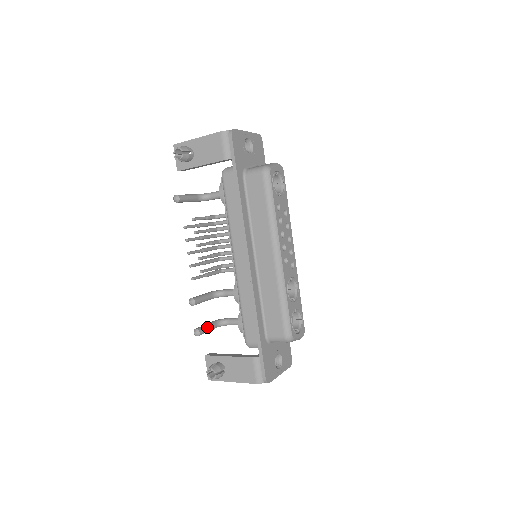
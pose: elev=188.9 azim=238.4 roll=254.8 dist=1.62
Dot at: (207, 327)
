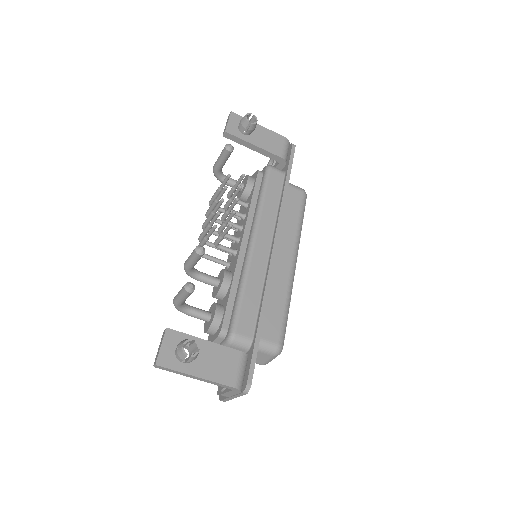
Dot at: occluded
